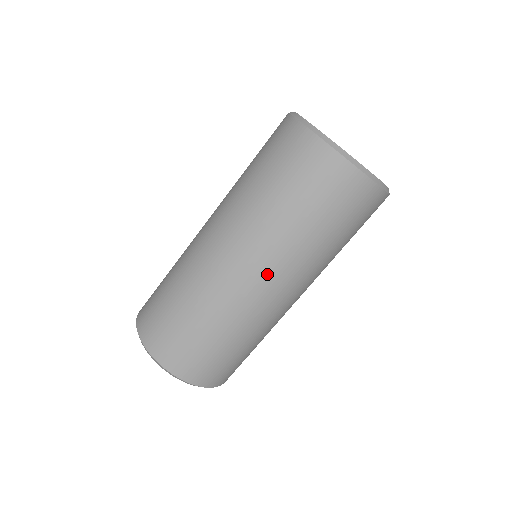
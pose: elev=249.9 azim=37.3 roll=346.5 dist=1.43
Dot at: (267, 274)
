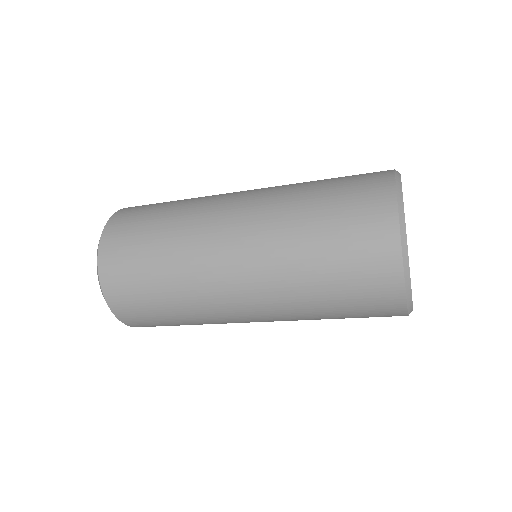
Dot at: (257, 310)
